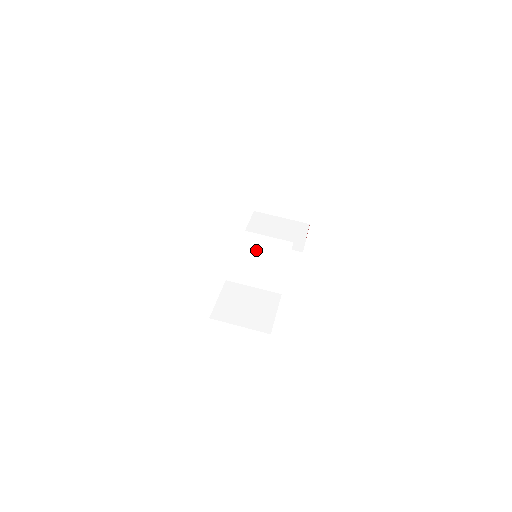
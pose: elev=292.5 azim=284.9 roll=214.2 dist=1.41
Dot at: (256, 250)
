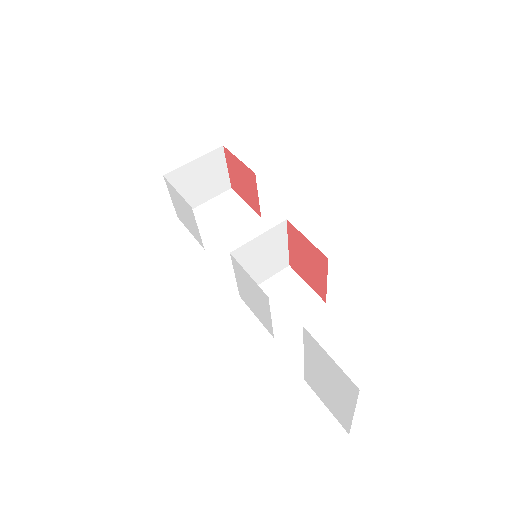
Dot at: (257, 252)
